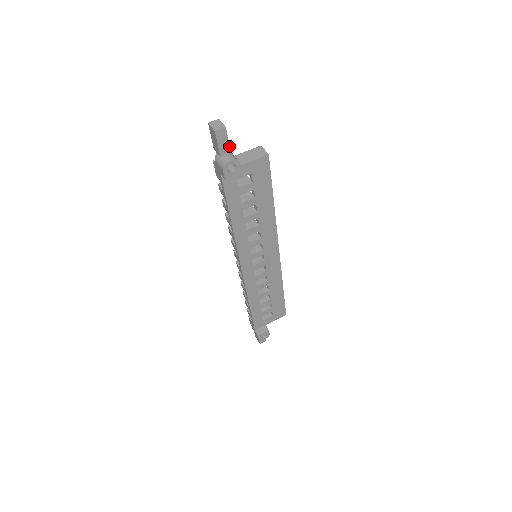
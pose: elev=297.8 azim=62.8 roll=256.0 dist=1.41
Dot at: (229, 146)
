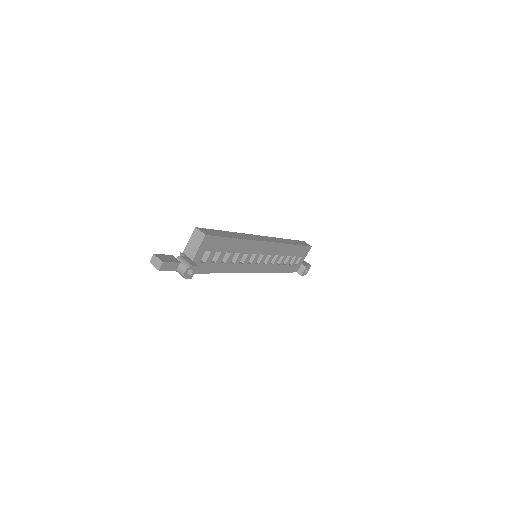
Dot at: (175, 263)
